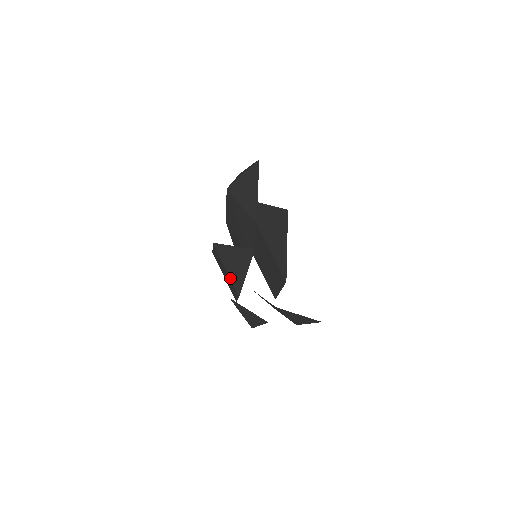
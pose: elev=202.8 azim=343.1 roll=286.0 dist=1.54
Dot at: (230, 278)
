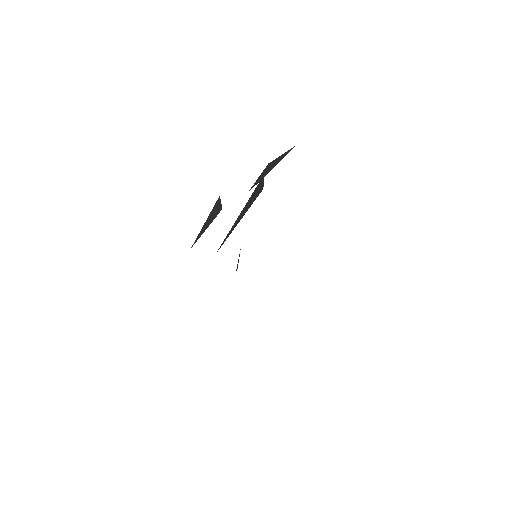
Dot at: (201, 230)
